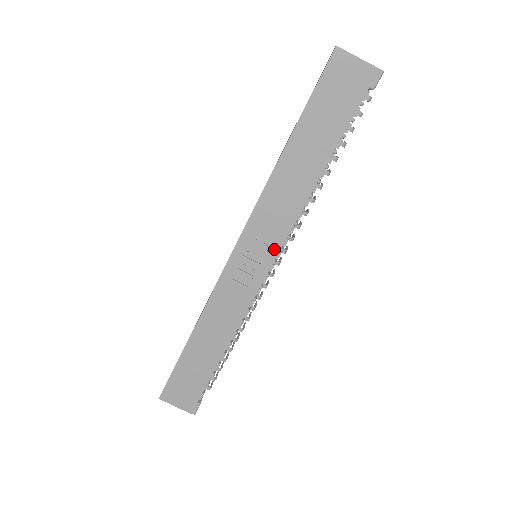
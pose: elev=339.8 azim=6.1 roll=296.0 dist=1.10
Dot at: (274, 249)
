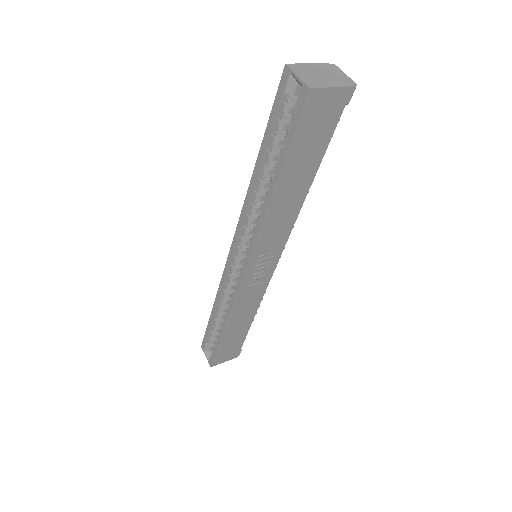
Dot at: (278, 252)
